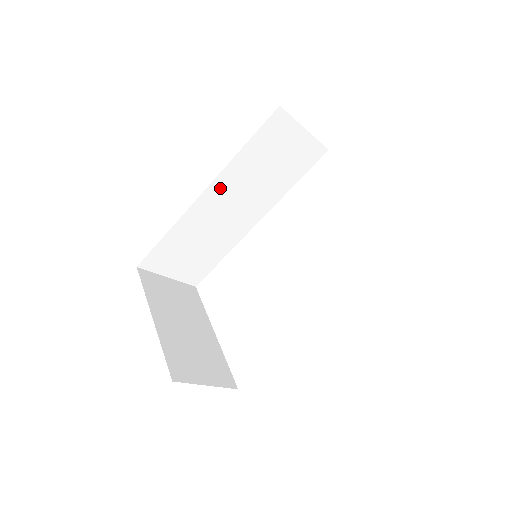
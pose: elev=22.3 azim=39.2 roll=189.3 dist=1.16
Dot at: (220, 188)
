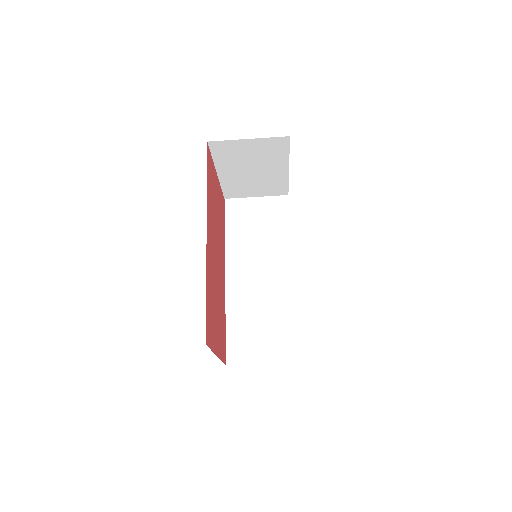
Dot at: (235, 266)
